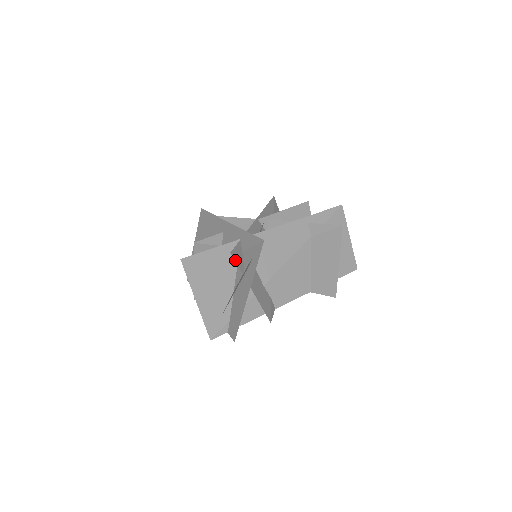
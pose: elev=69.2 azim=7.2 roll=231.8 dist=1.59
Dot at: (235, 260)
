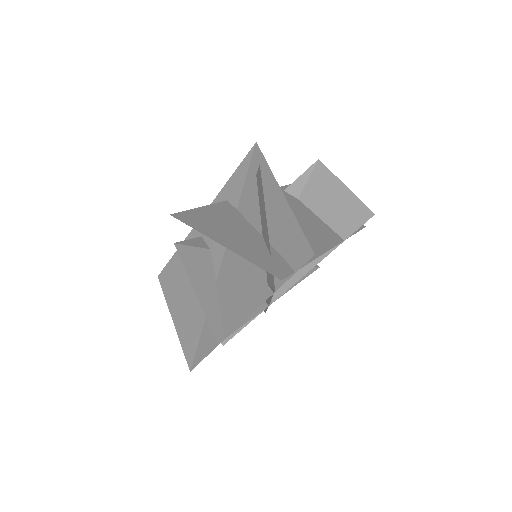
Dot at: occluded
